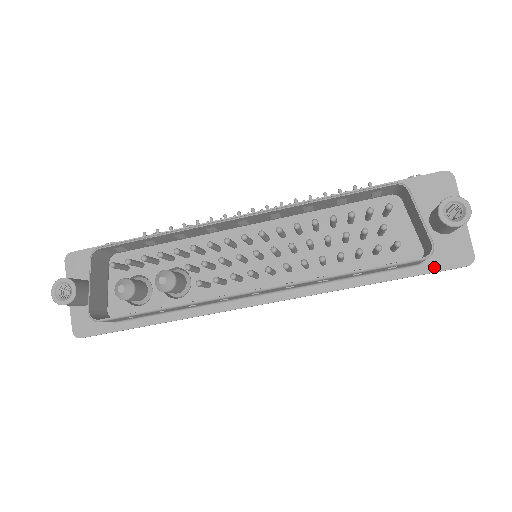
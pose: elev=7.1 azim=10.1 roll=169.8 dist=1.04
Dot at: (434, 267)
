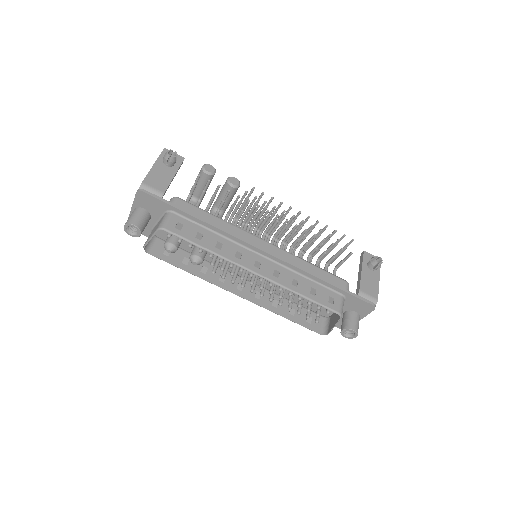
Dot at: occluded
